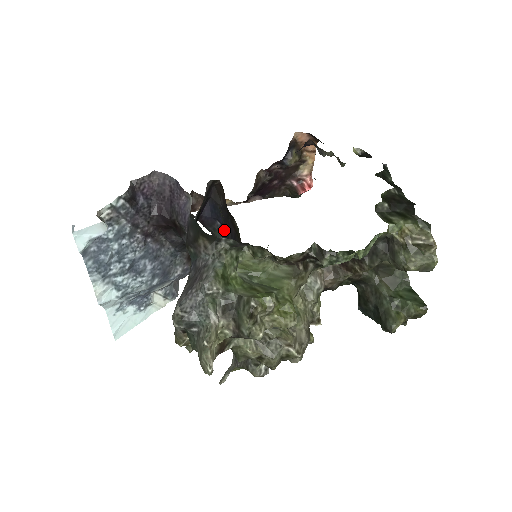
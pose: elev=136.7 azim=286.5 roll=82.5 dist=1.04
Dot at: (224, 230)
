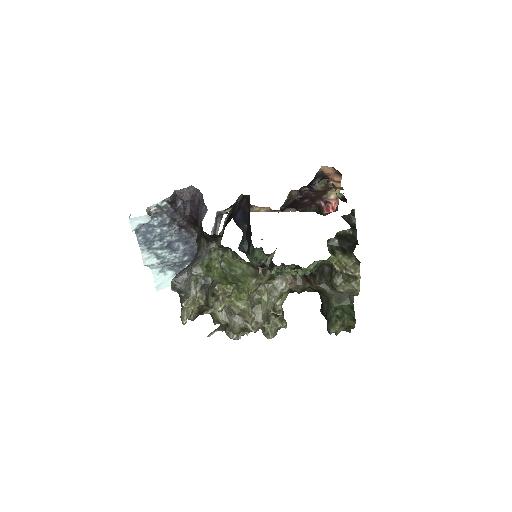
Dot at: (247, 232)
